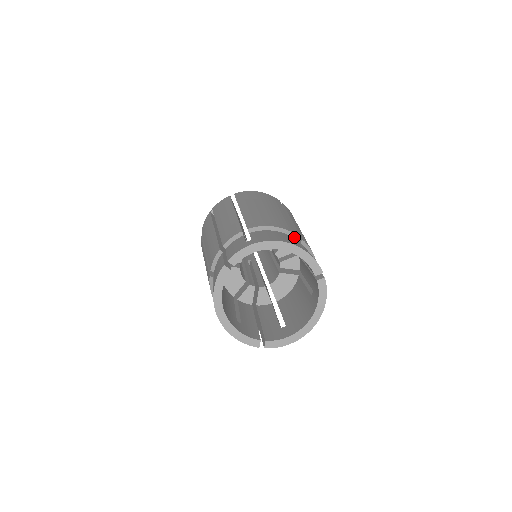
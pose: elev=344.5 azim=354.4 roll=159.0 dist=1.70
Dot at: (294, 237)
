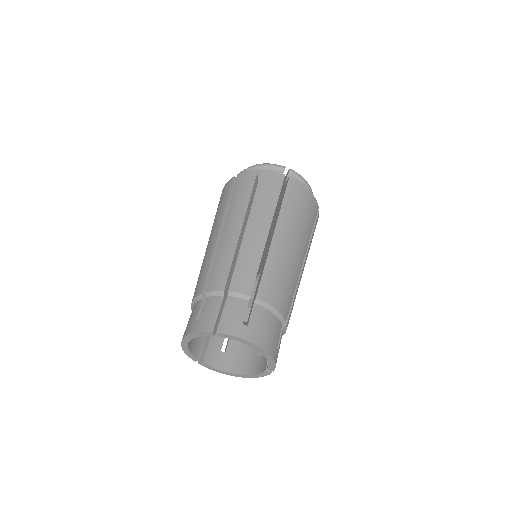
Dot at: (282, 323)
